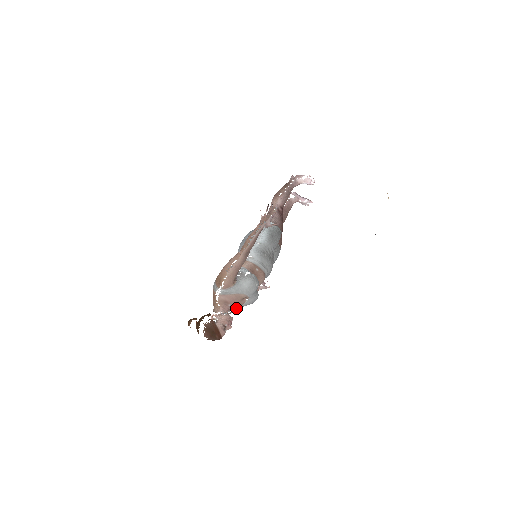
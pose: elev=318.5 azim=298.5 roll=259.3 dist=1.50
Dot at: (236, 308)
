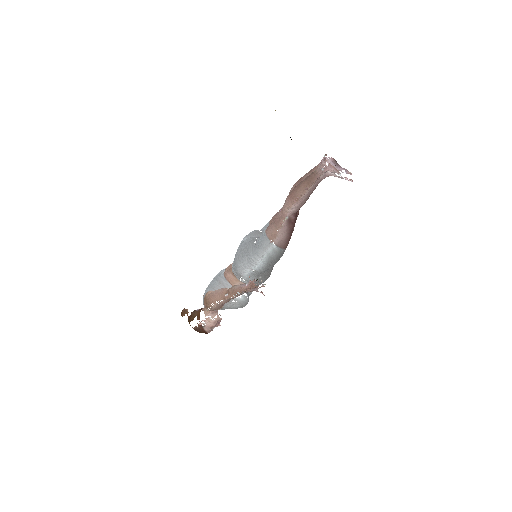
Dot at: occluded
